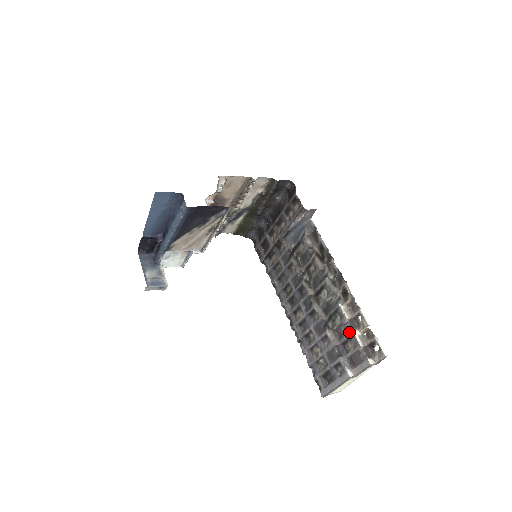
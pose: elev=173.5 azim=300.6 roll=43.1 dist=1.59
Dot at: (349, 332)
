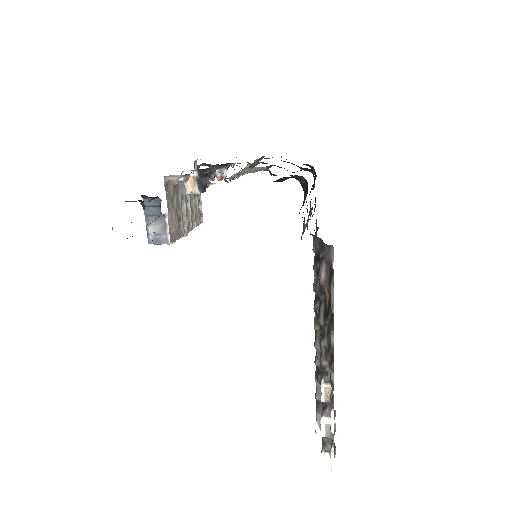
Dot at: (321, 411)
